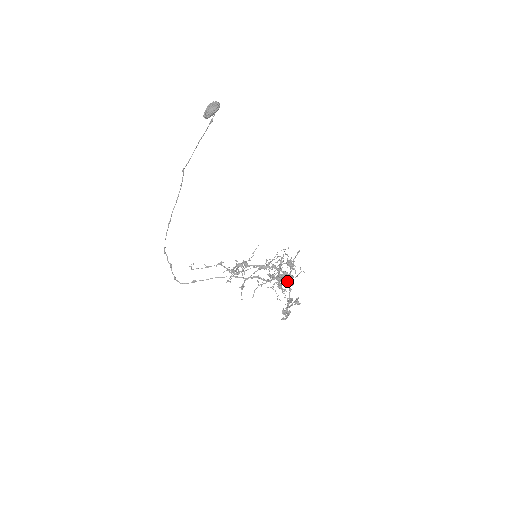
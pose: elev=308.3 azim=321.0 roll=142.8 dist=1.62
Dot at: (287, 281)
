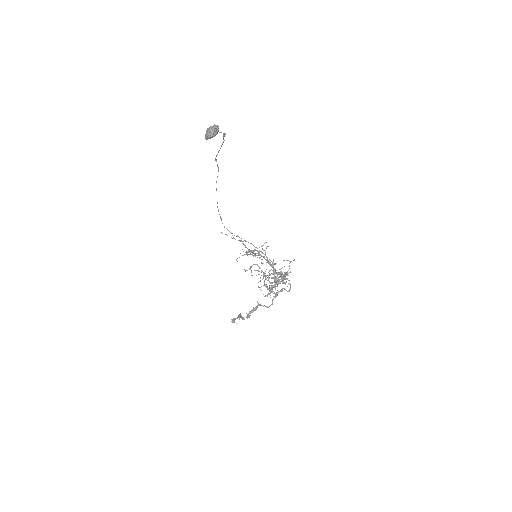
Dot at: (269, 291)
